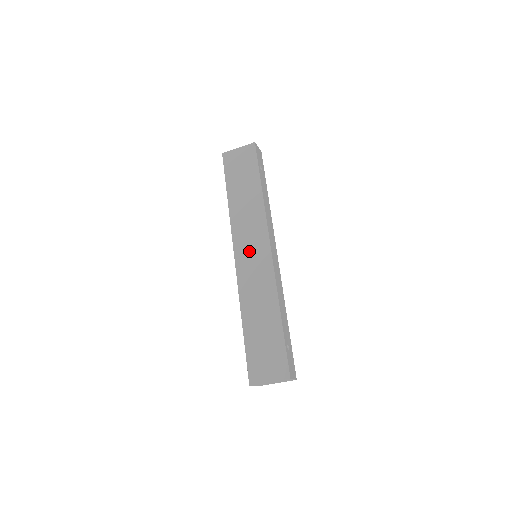
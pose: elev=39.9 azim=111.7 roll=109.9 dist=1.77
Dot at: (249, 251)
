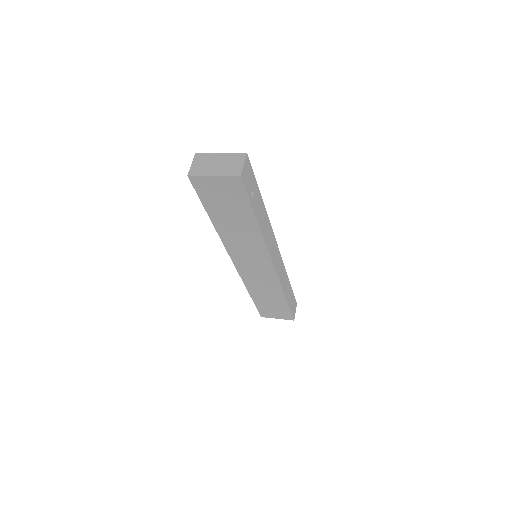
Dot at: (250, 264)
